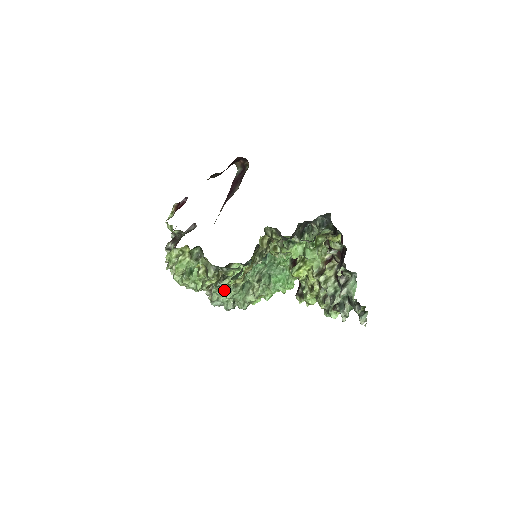
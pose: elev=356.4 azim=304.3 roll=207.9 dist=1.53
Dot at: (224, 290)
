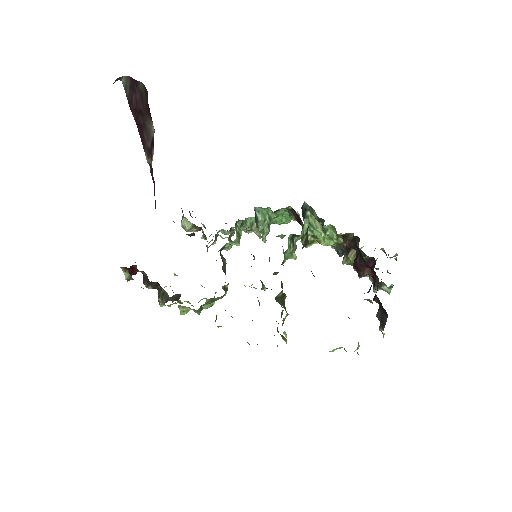
Dot at: occluded
